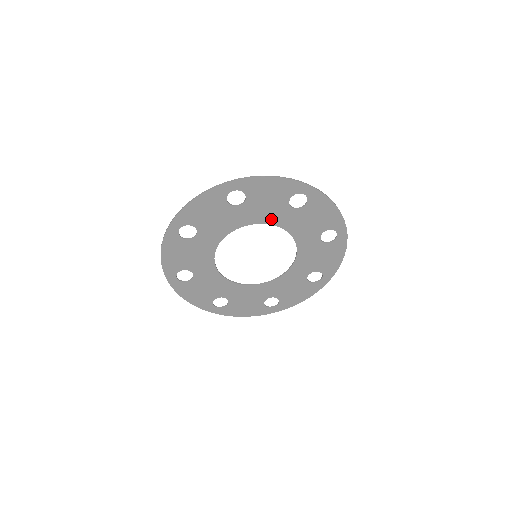
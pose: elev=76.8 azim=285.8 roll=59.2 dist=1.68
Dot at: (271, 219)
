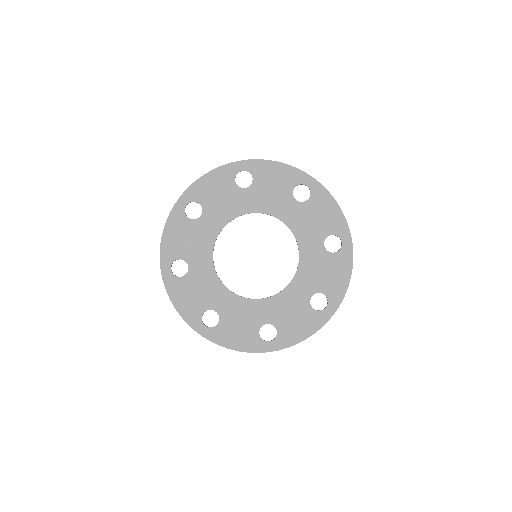
Dot at: (274, 210)
